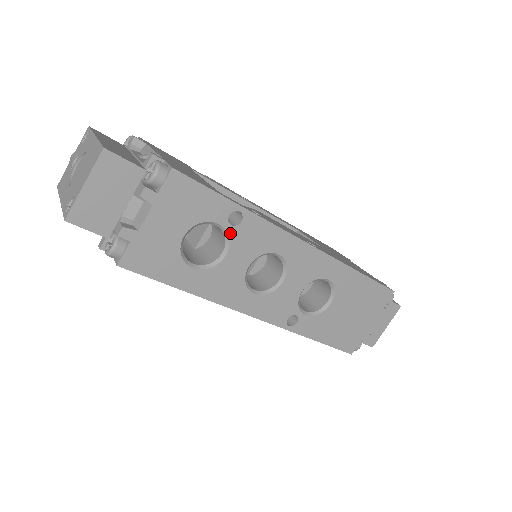
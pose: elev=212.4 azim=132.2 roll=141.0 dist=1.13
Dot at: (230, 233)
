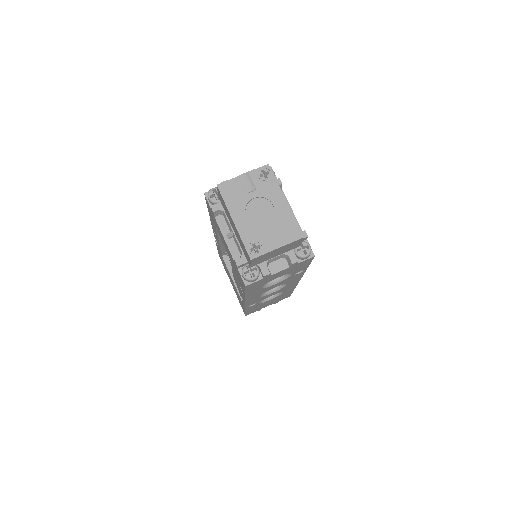
Dot at: (290, 277)
